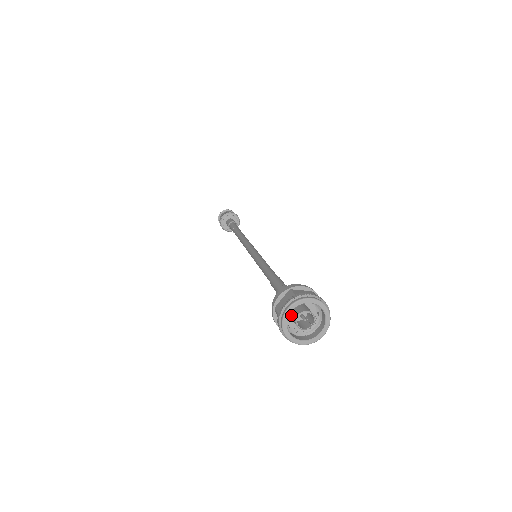
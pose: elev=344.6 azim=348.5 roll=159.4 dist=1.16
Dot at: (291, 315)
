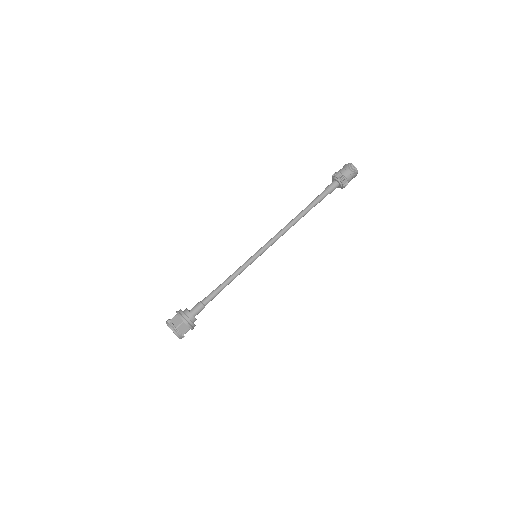
Dot at: occluded
